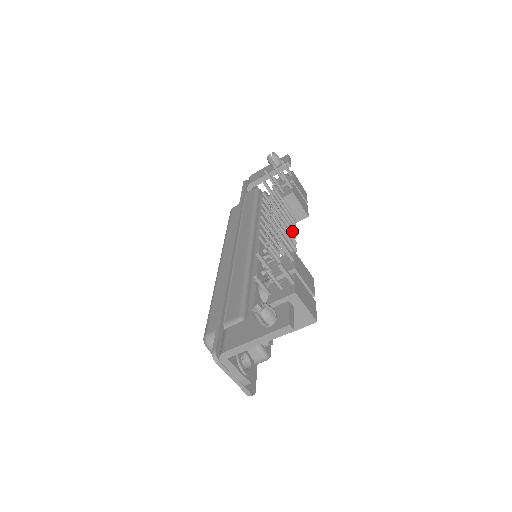
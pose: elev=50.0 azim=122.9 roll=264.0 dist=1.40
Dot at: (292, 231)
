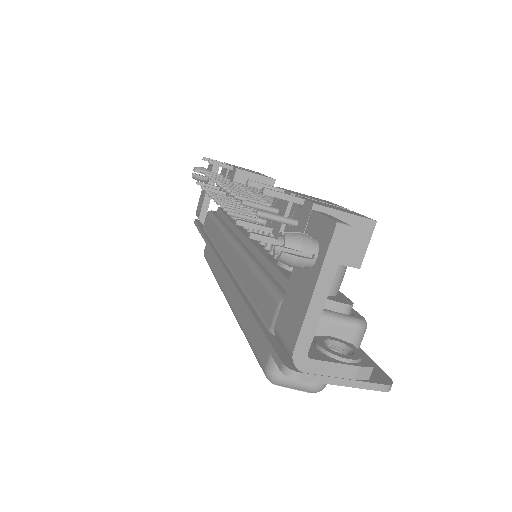
Dot at: occluded
